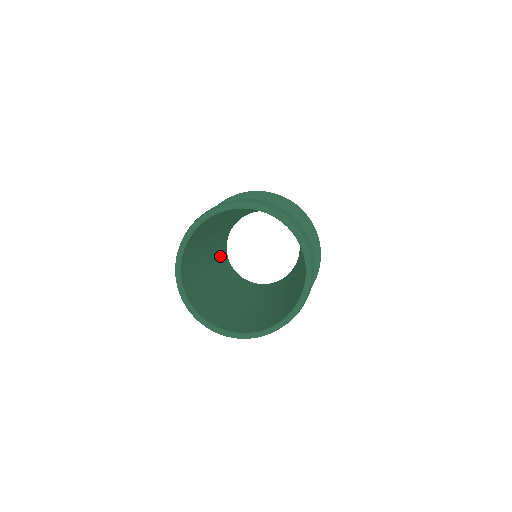
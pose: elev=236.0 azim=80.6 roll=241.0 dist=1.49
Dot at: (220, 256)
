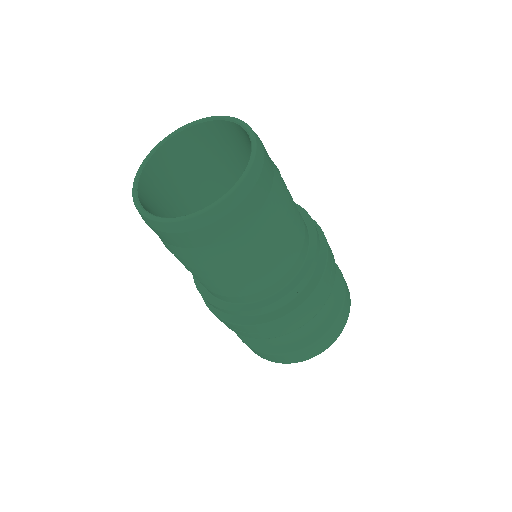
Dot at: occluded
